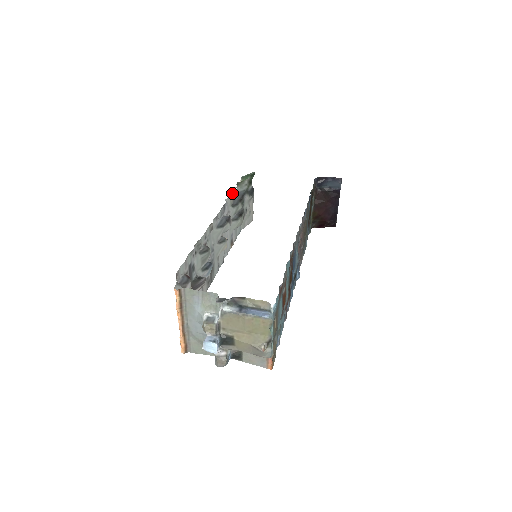
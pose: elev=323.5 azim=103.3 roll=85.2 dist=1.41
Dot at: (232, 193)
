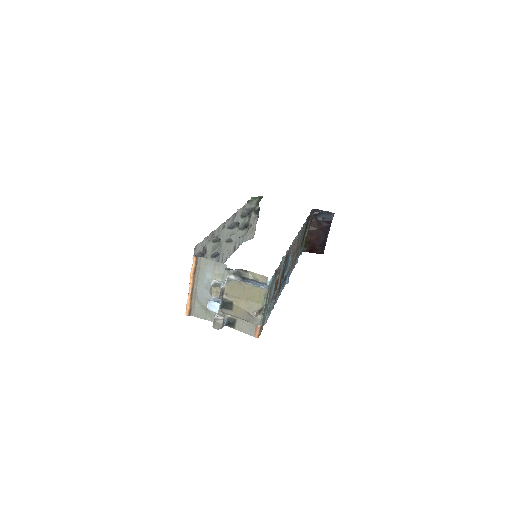
Dot at: (243, 206)
